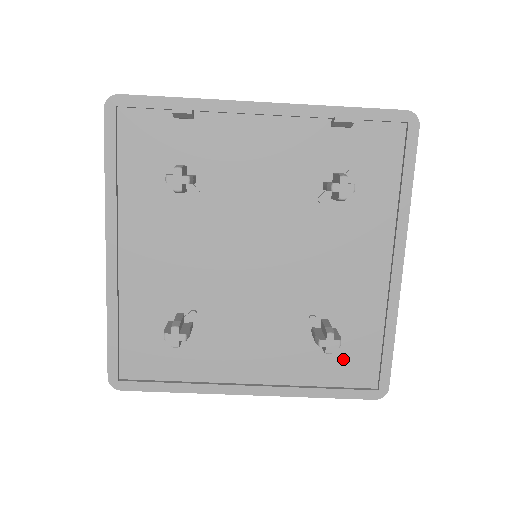
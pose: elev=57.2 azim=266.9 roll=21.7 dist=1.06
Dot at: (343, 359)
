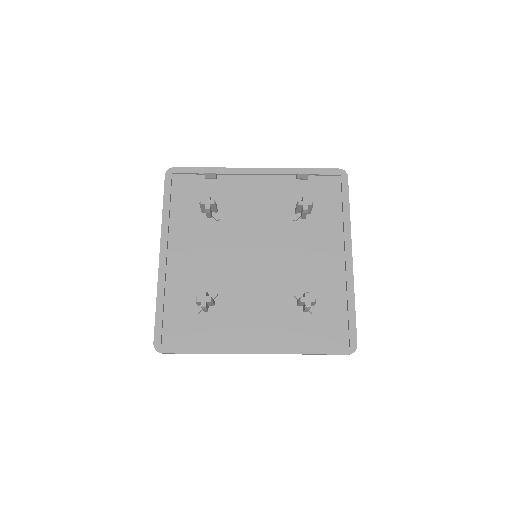
Dot at: (321, 325)
